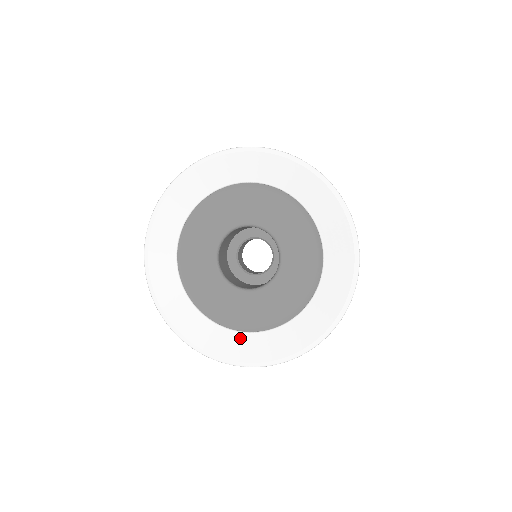
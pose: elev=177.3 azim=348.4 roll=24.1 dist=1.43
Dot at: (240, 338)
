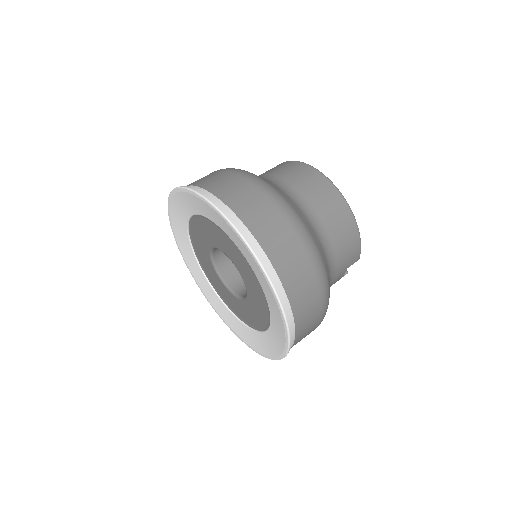
Dot at: (201, 275)
